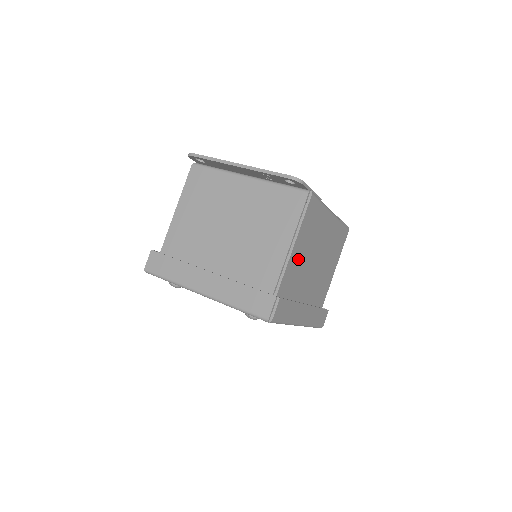
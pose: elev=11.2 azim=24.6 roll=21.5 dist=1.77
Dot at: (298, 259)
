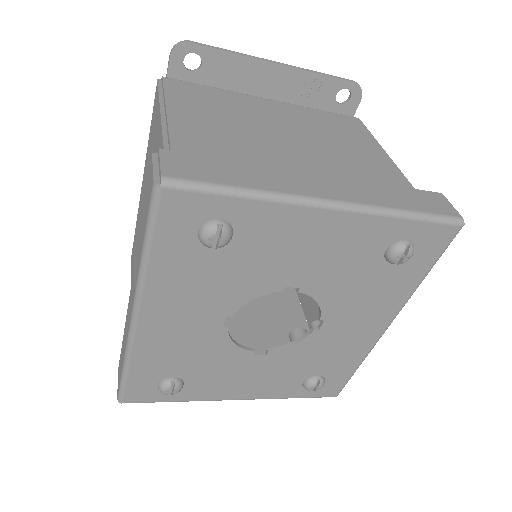
Dot at: occluded
